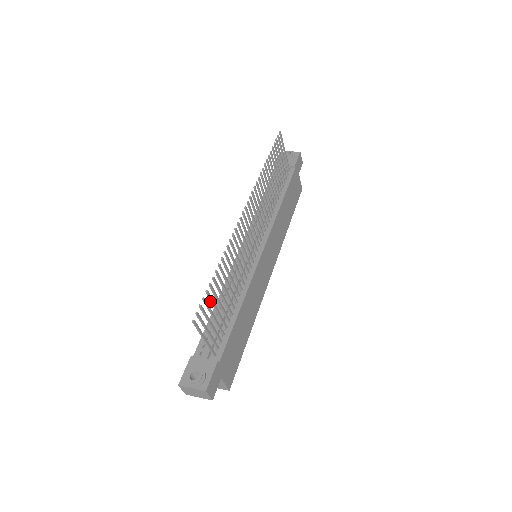
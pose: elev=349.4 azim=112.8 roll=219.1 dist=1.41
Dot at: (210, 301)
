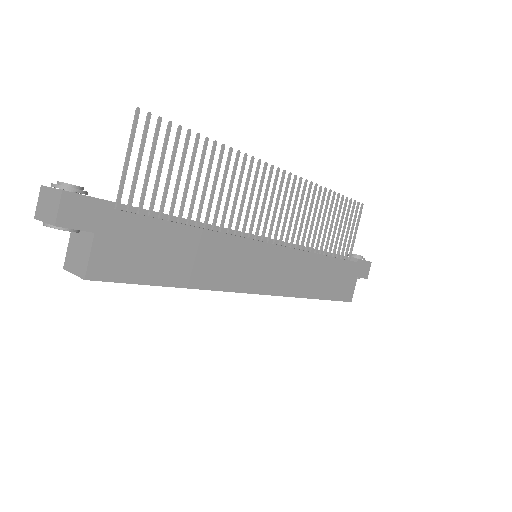
Dot at: (173, 148)
